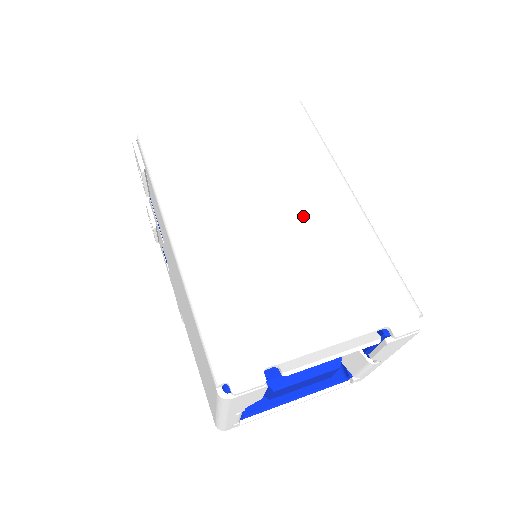
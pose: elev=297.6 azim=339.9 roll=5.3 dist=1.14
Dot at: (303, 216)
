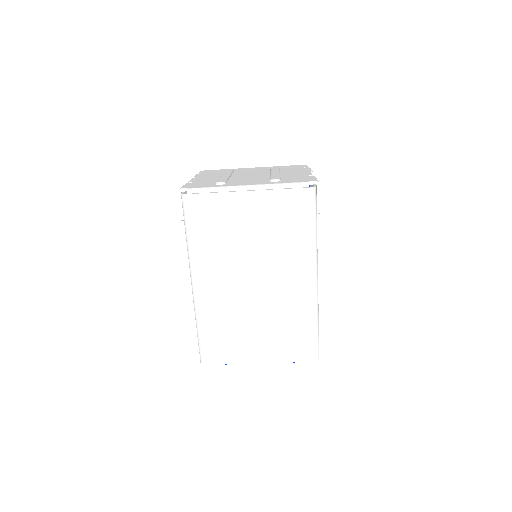
Dot at: (275, 289)
